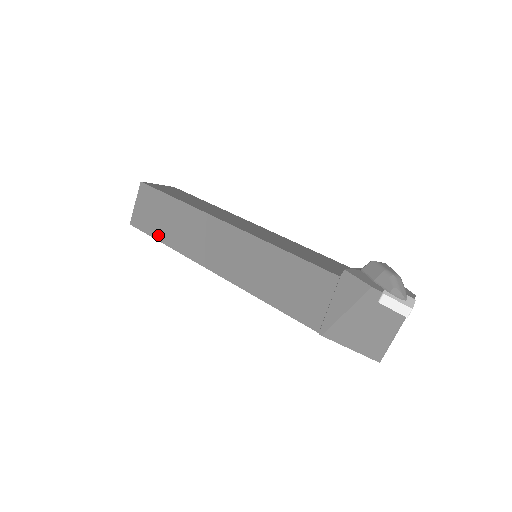
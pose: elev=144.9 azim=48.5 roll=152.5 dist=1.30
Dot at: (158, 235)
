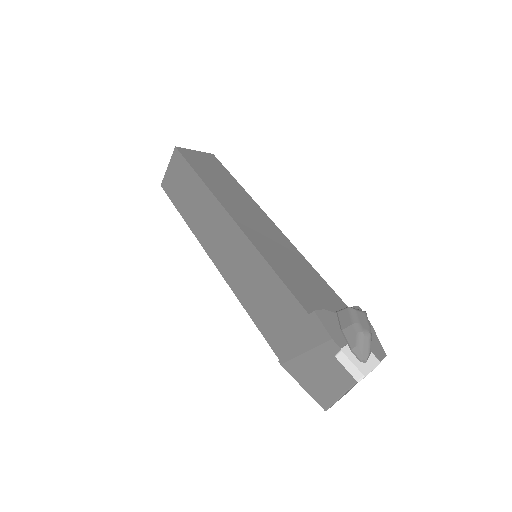
Dot at: (179, 206)
